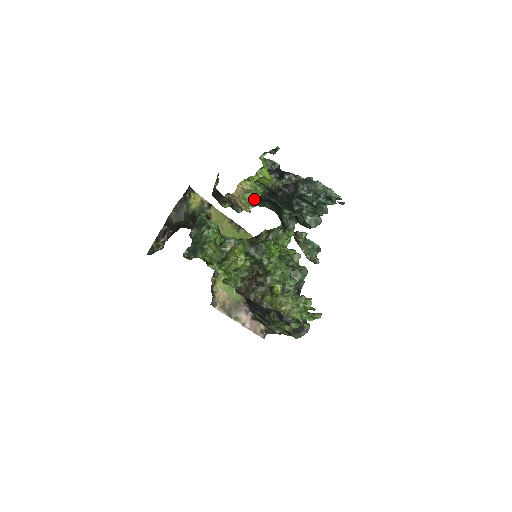
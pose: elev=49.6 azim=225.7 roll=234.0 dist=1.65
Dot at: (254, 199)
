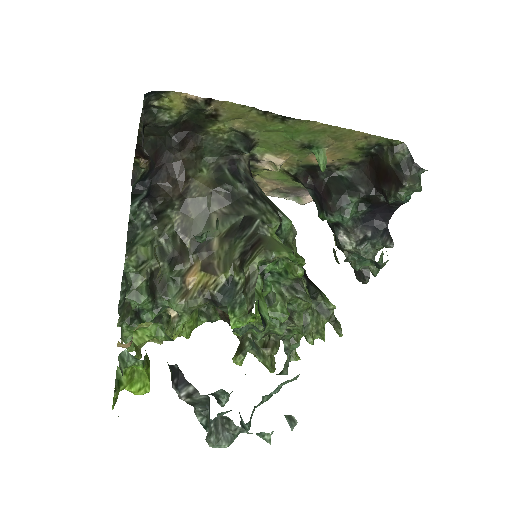
Dot at: (160, 340)
